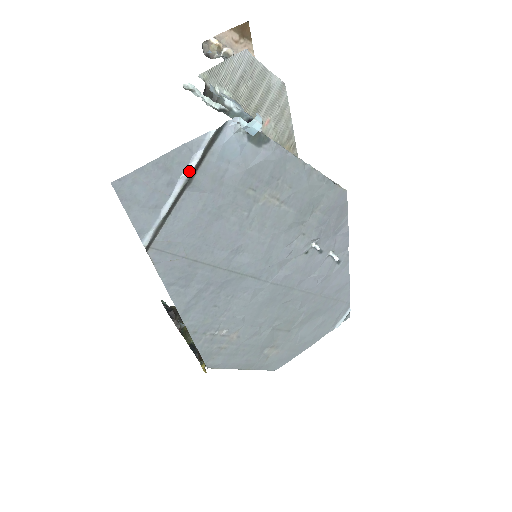
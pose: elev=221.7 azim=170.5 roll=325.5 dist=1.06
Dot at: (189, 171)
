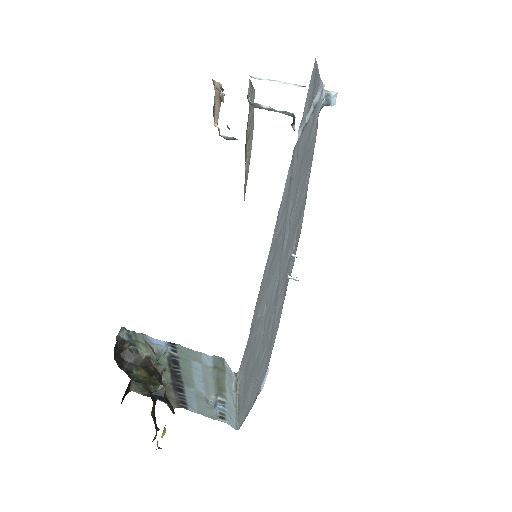
Dot at: (317, 100)
